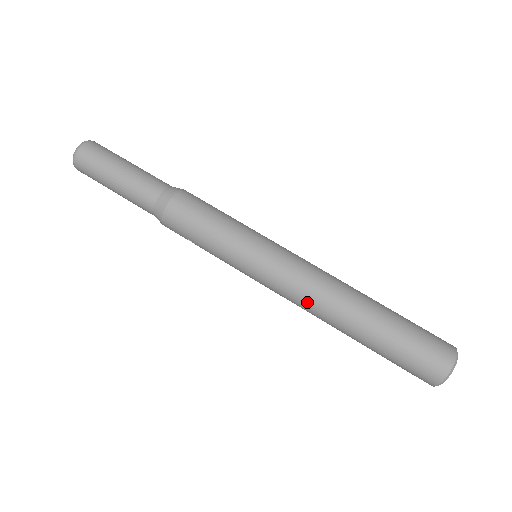
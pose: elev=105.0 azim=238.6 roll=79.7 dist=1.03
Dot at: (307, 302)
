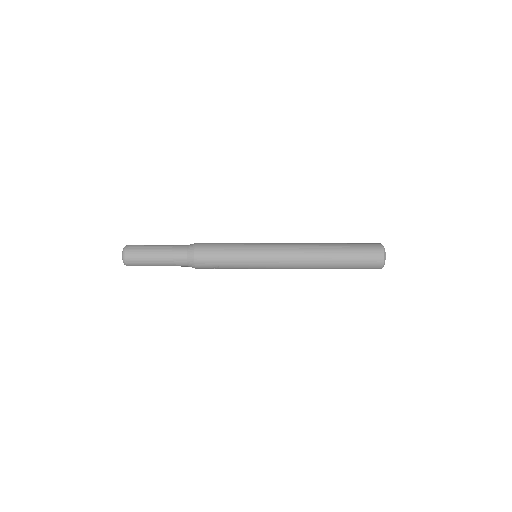
Dot at: (297, 259)
